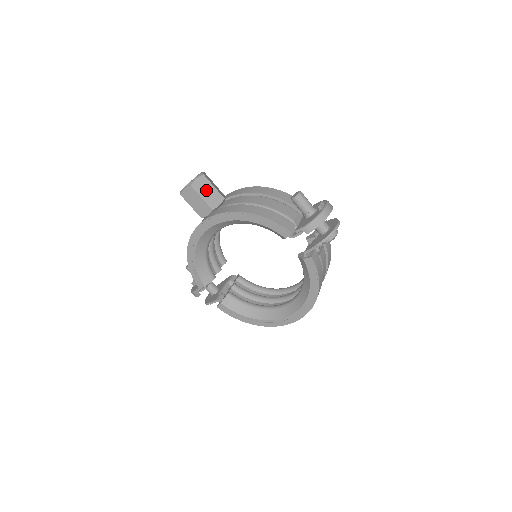
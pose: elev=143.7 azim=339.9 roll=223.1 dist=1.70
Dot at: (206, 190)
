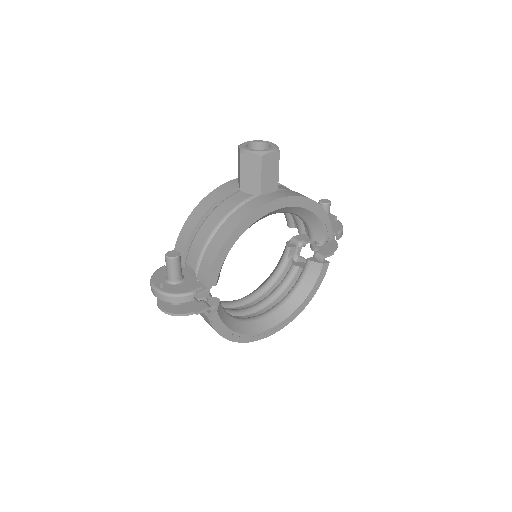
Dot at: occluded
